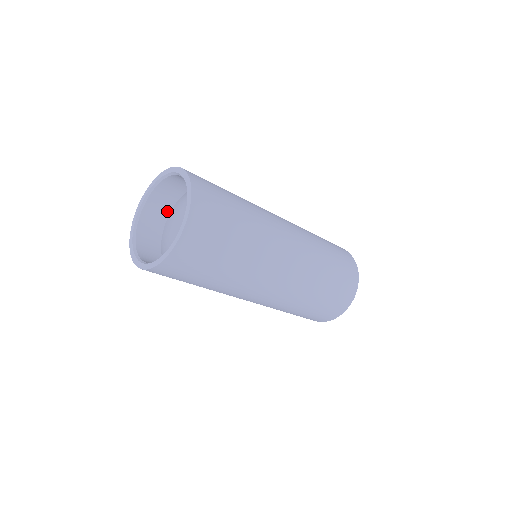
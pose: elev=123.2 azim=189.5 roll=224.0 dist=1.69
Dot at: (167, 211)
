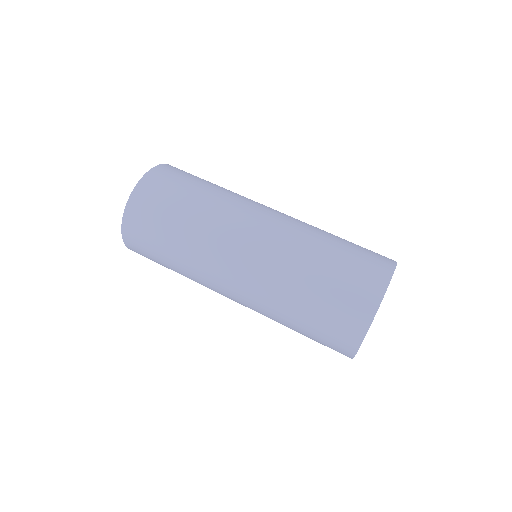
Dot at: occluded
